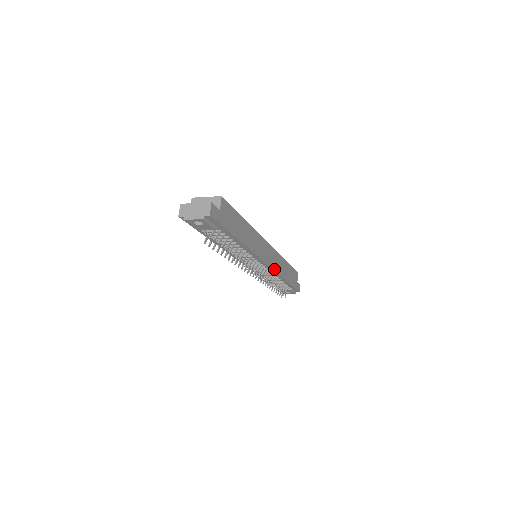
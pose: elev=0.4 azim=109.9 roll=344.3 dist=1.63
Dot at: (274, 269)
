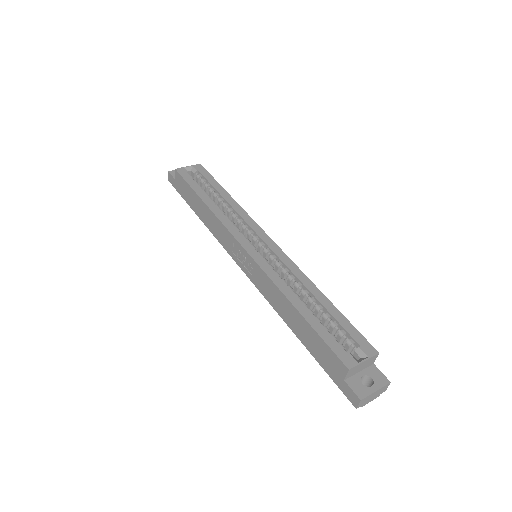
Dot at: occluded
